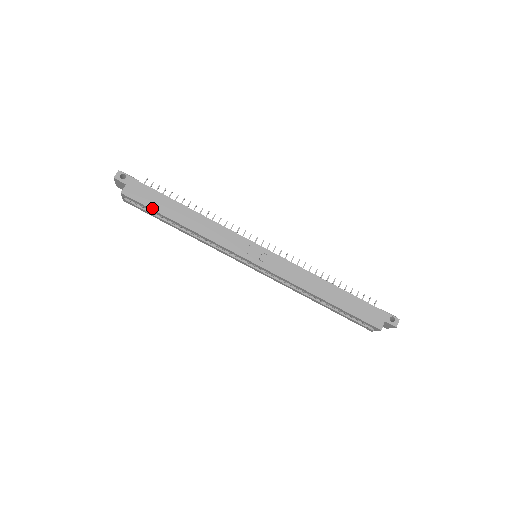
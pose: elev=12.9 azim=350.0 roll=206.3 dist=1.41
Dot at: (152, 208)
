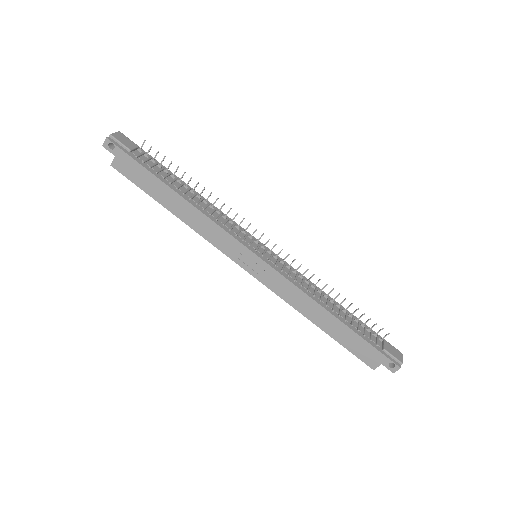
Dot at: (142, 189)
